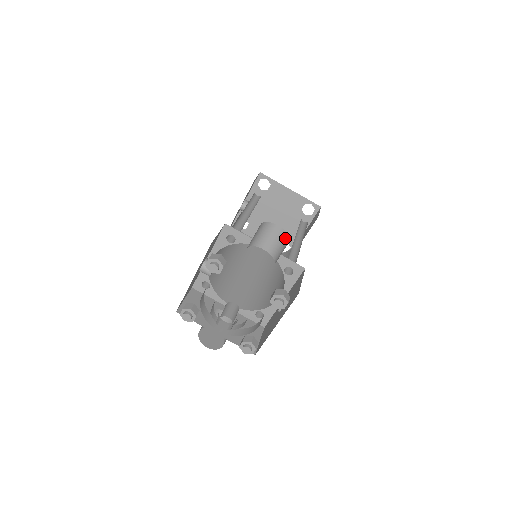
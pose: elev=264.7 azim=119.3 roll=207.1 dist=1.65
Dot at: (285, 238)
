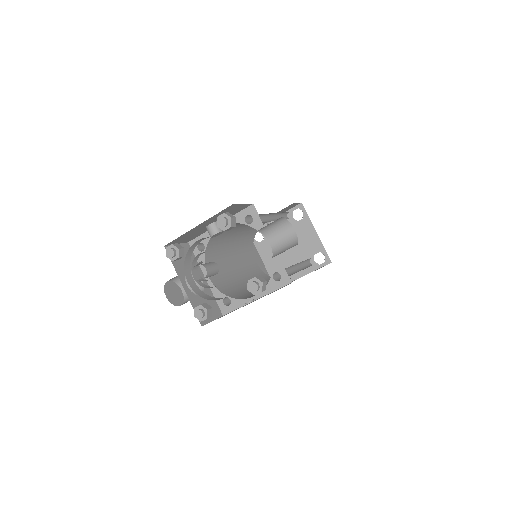
Dot at: (294, 243)
